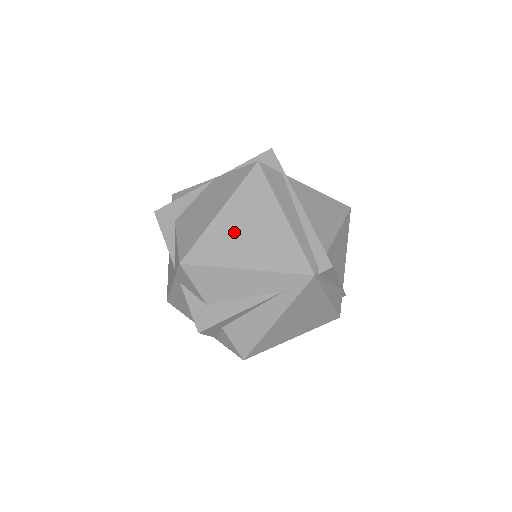
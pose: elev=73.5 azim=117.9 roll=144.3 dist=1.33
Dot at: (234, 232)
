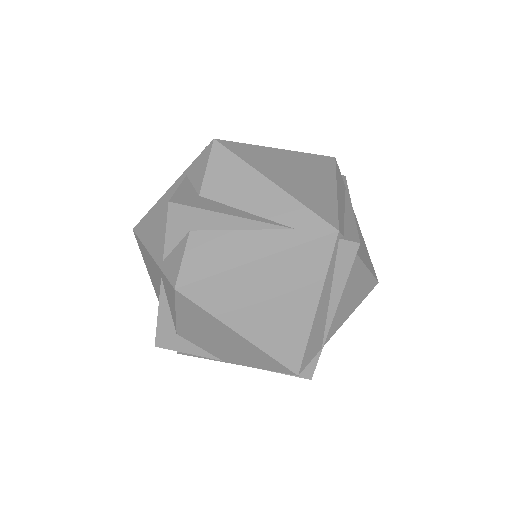
Dot at: (282, 163)
